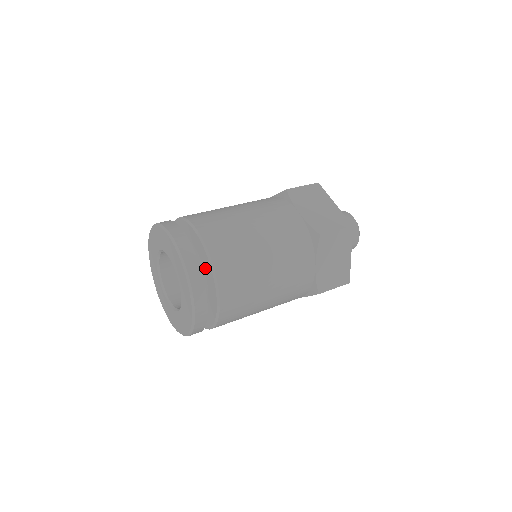
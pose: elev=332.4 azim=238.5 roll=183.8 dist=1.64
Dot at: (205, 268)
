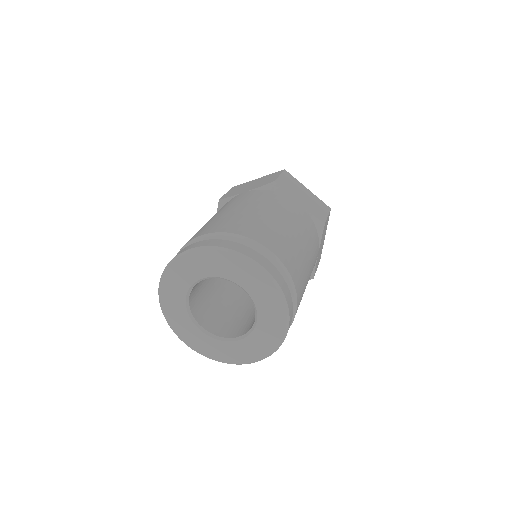
Dot at: occluded
